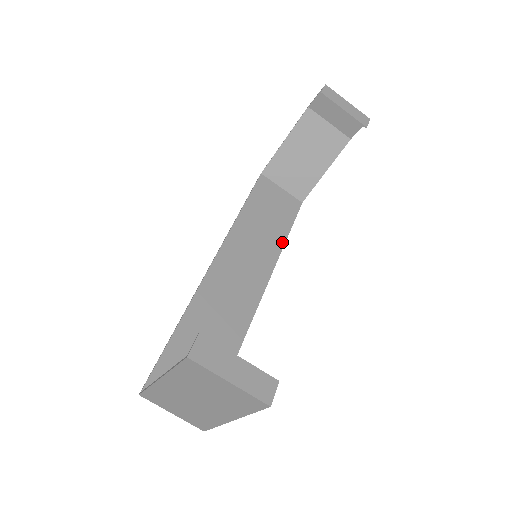
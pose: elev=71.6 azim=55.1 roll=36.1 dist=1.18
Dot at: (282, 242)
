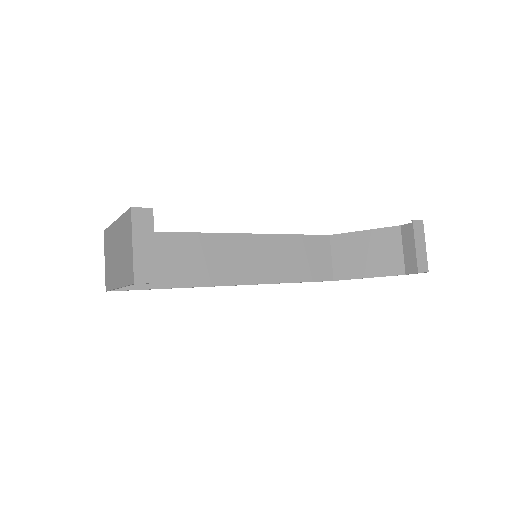
Dot at: (288, 280)
